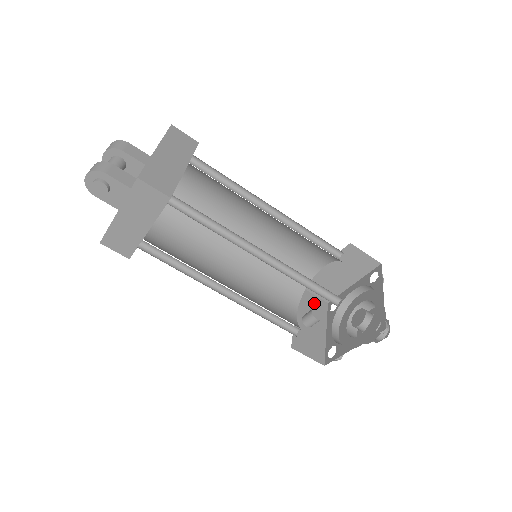
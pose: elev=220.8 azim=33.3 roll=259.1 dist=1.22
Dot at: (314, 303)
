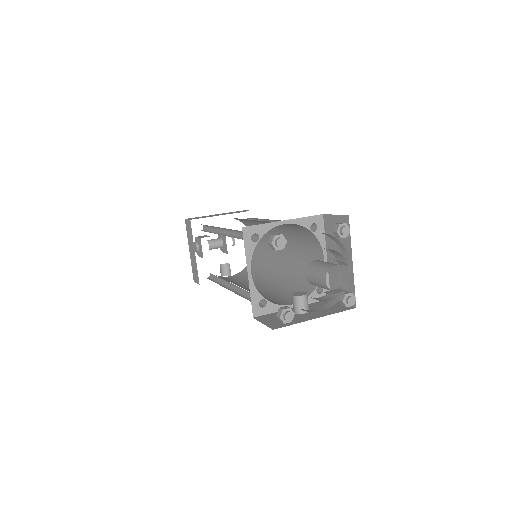
Dot at: (333, 306)
